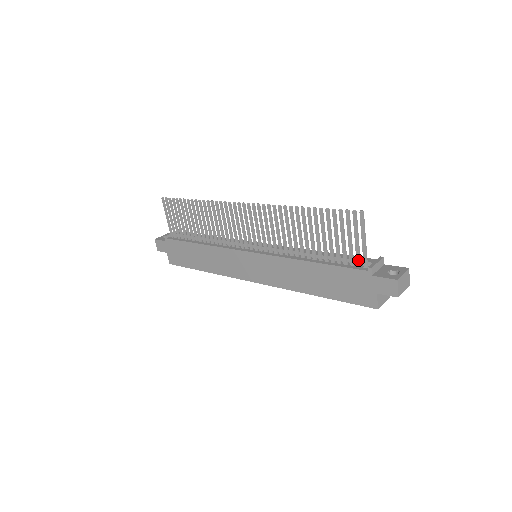
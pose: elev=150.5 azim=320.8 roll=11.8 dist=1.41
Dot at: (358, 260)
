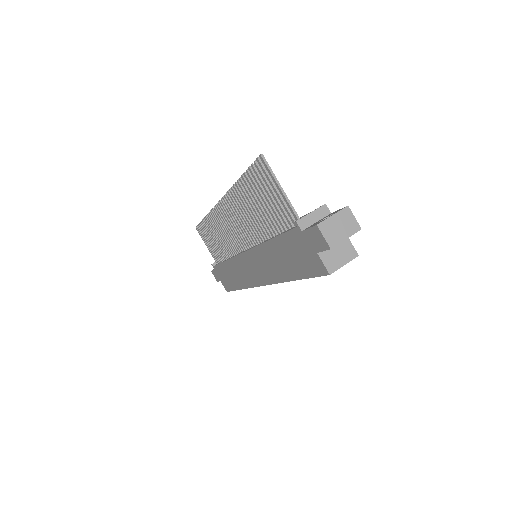
Dot at: (291, 218)
